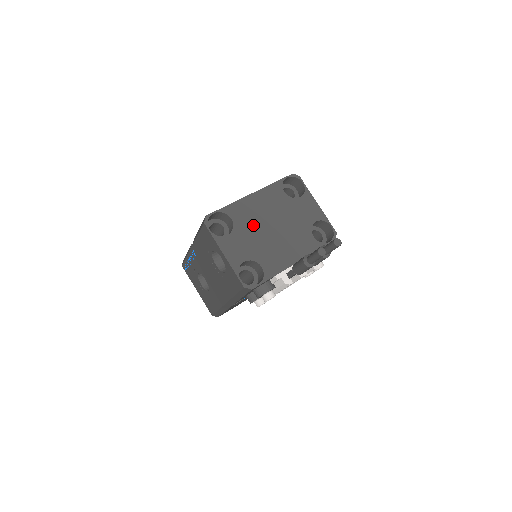
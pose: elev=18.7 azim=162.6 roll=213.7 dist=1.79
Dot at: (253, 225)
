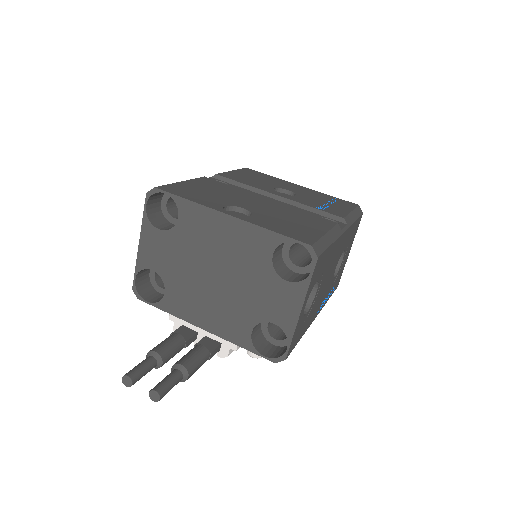
Dot at: (195, 248)
